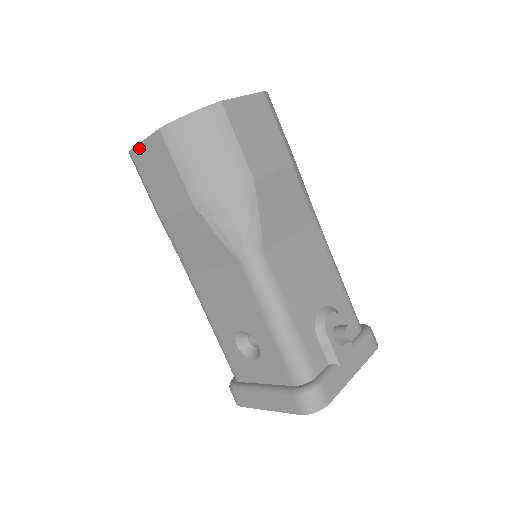
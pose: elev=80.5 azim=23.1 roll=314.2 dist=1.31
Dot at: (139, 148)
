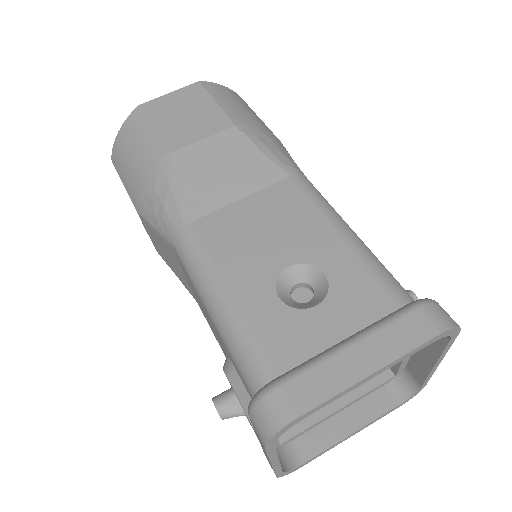
Dot at: (159, 100)
